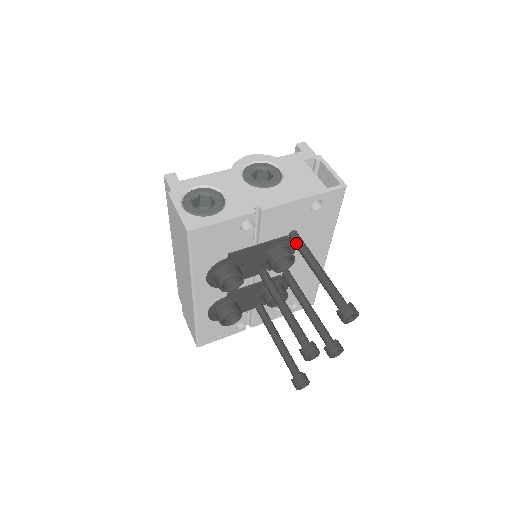
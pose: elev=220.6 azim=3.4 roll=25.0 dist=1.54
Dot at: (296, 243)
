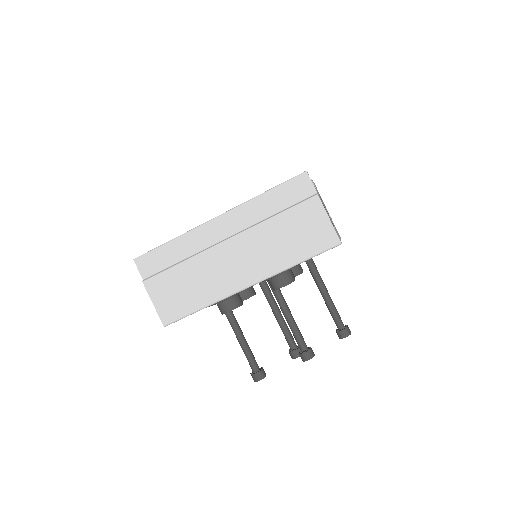
Dot at: (314, 266)
